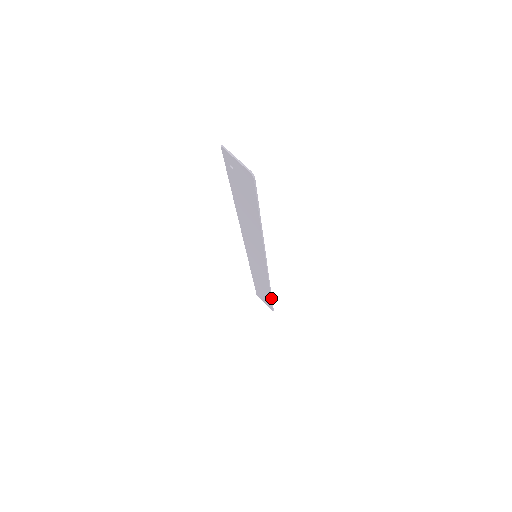
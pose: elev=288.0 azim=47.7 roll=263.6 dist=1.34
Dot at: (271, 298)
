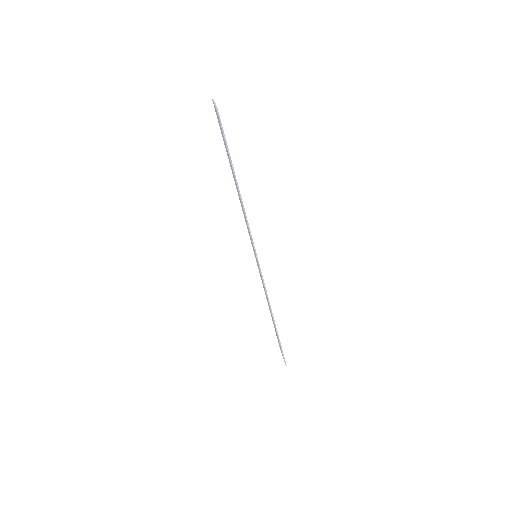
Dot at: (277, 333)
